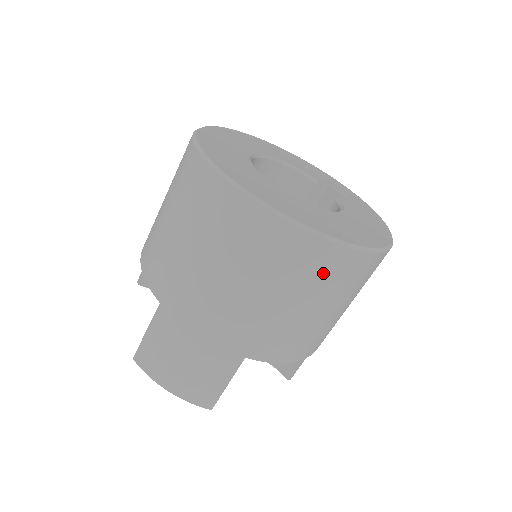
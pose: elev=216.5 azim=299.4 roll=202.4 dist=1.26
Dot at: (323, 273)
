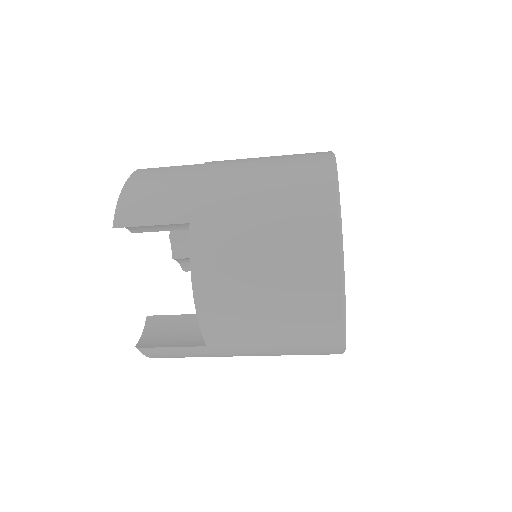
Dot at: occluded
